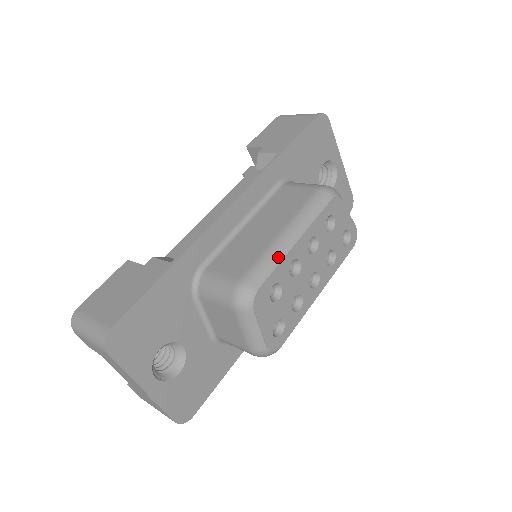
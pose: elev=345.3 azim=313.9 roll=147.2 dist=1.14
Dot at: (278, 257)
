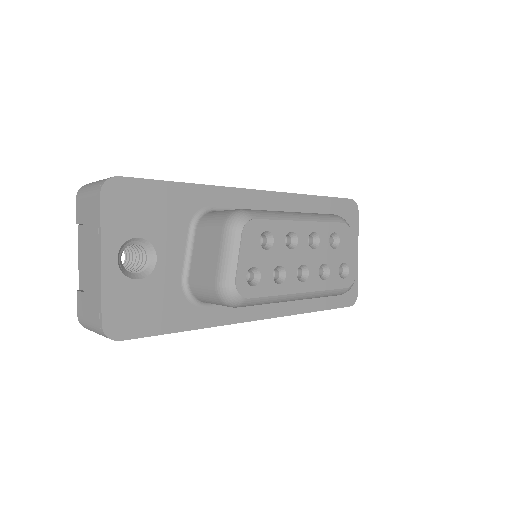
Dot at: (282, 216)
